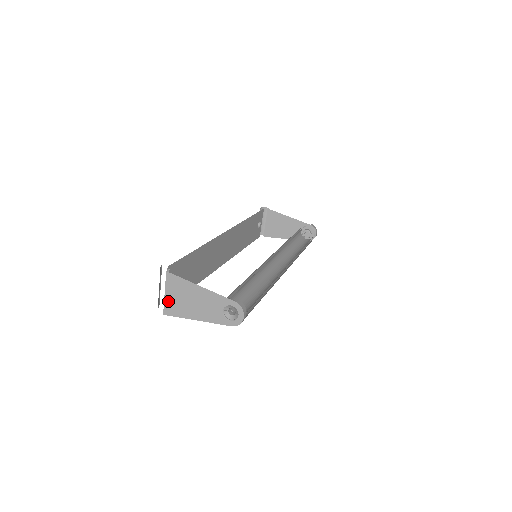
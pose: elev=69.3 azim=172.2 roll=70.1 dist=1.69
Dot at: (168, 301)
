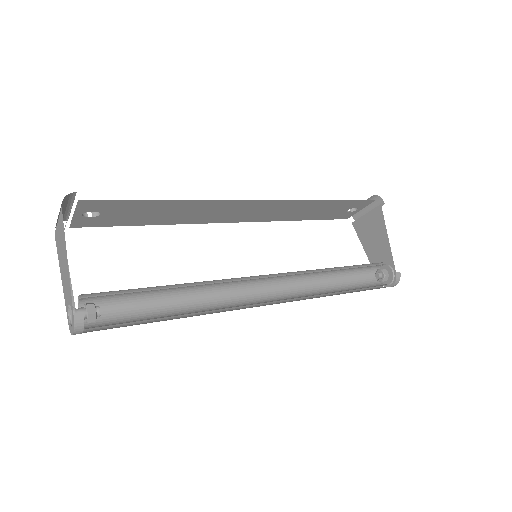
Dot at: (57, 230)
